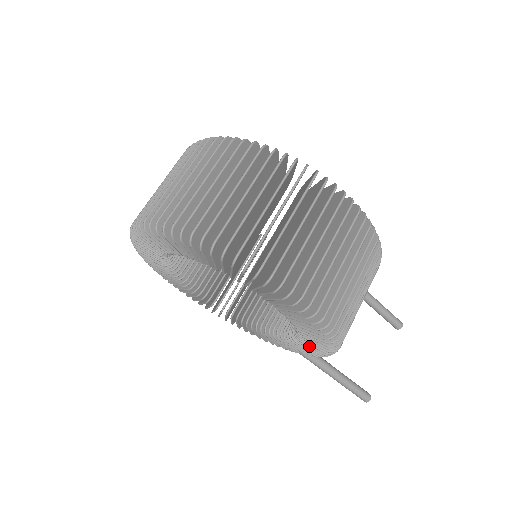
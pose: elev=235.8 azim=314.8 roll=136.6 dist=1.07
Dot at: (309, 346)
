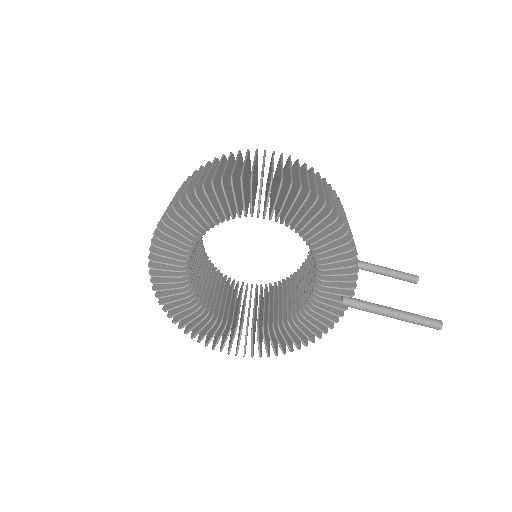
Dot at: (334, 262)
